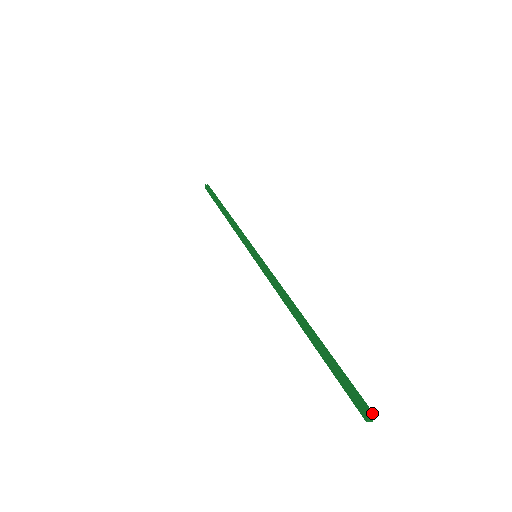
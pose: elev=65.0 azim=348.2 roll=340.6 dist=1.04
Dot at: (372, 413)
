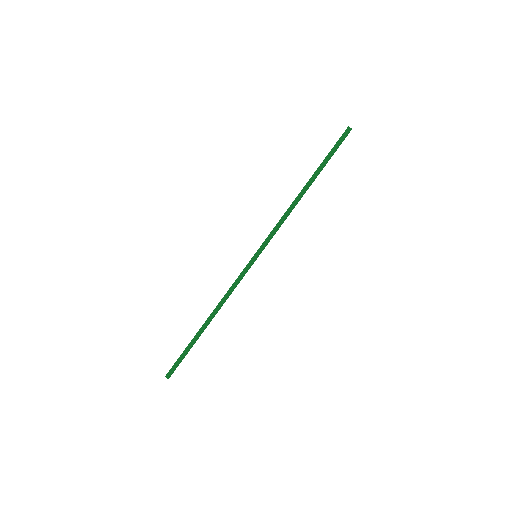
Dot at: (348, 128)
